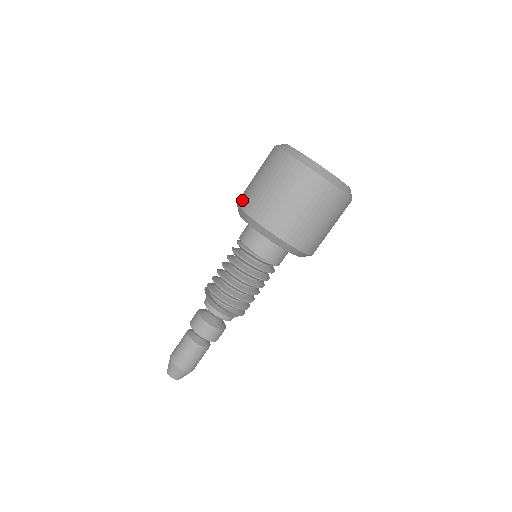
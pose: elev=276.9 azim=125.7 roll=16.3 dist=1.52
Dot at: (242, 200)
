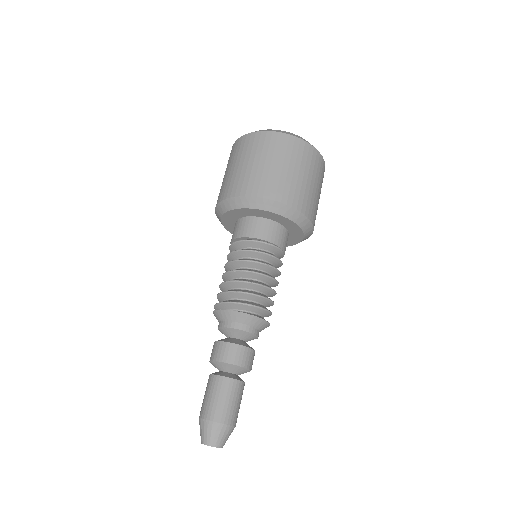
Dot at: (219, 197)
